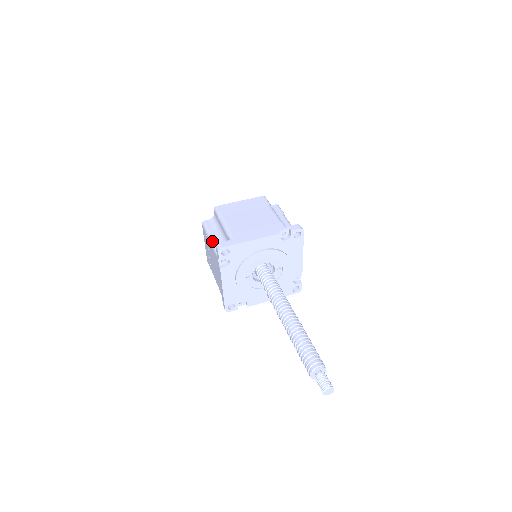
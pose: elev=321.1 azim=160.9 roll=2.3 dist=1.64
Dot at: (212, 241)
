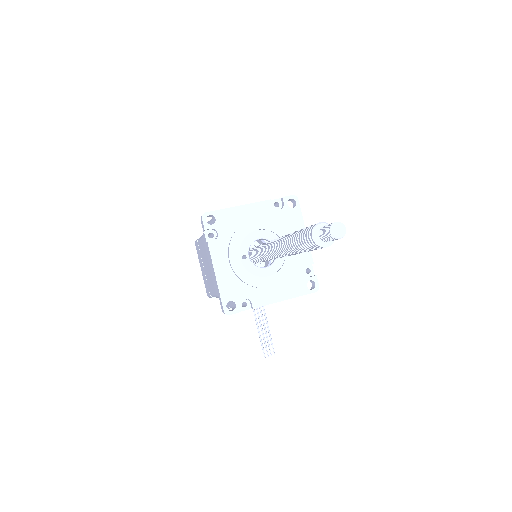
Dot at: occluded
